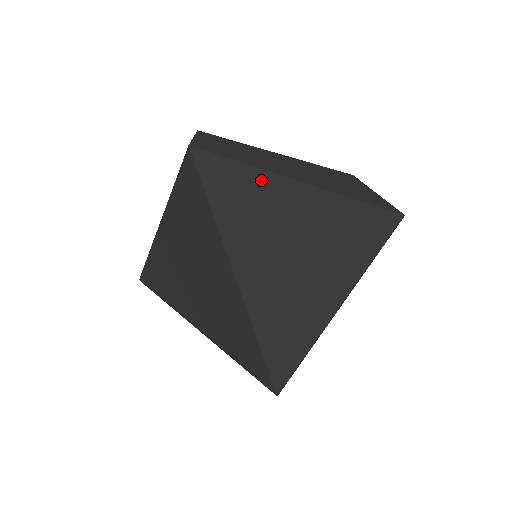
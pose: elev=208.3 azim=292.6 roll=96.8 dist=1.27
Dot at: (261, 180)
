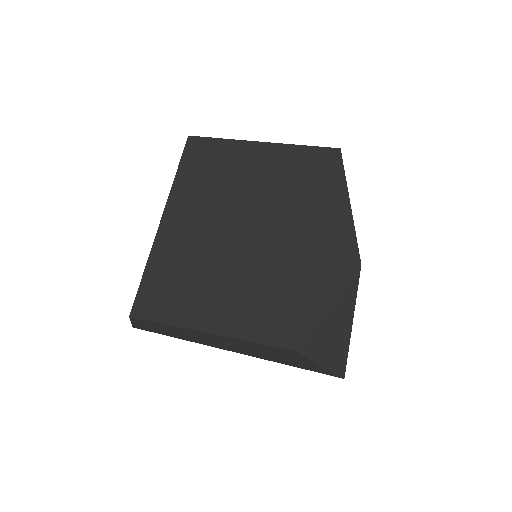
Dot at: occluded
